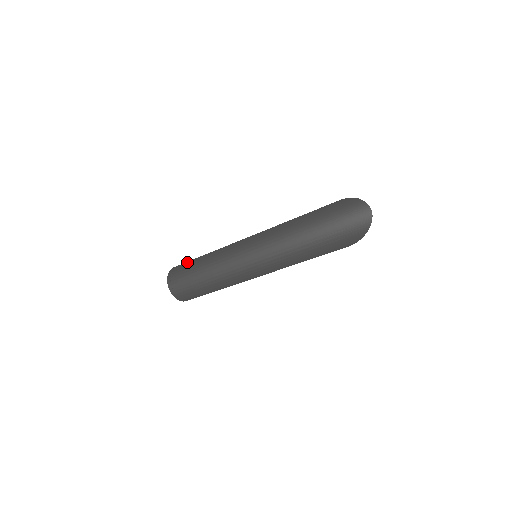
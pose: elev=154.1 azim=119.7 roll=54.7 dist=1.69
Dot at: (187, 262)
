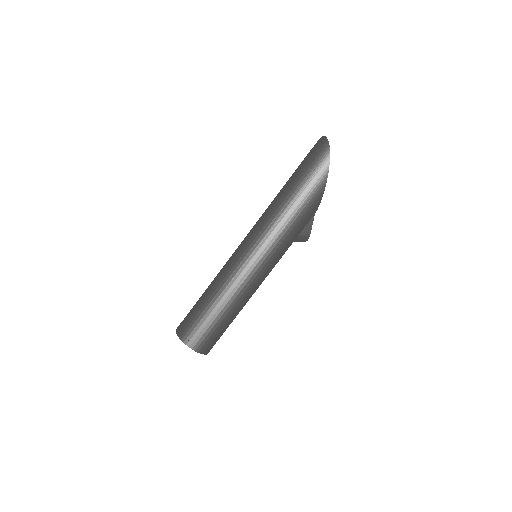
Dot at: occluded
